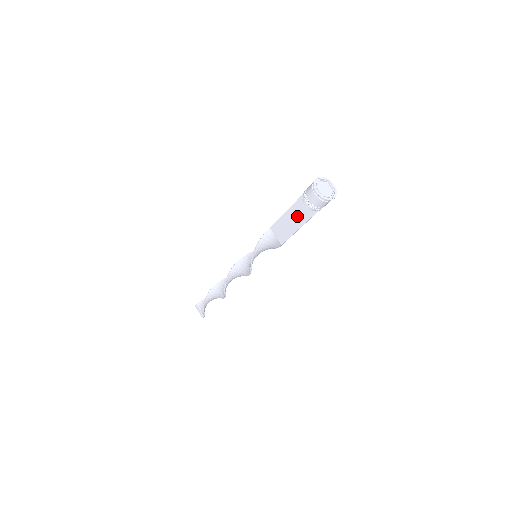
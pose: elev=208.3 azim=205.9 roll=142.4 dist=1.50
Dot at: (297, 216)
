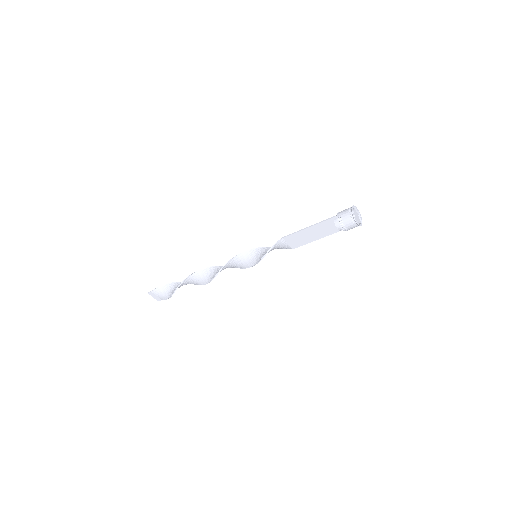
Dot at: (319, 232)
